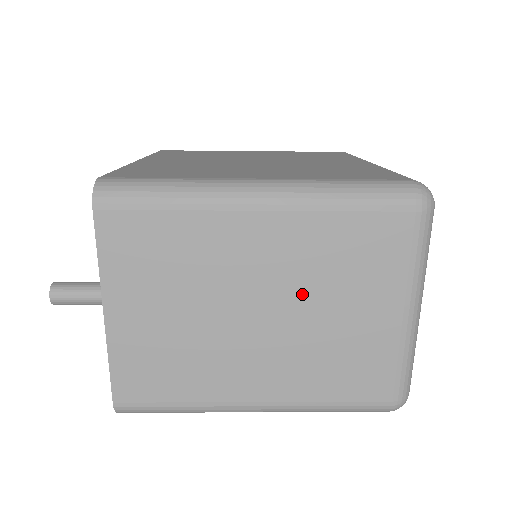
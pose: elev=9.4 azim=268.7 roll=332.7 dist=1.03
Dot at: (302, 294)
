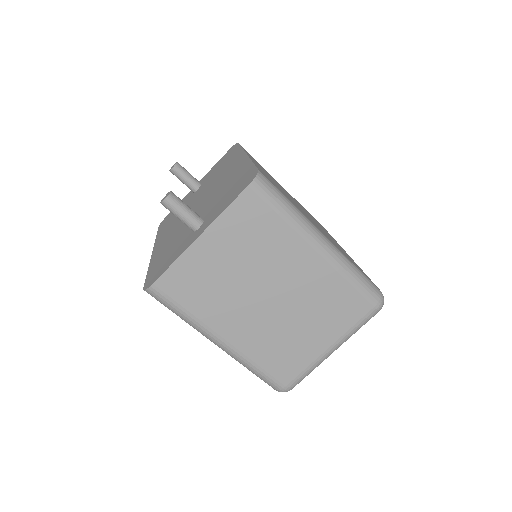
Dot at: (297, 304)
